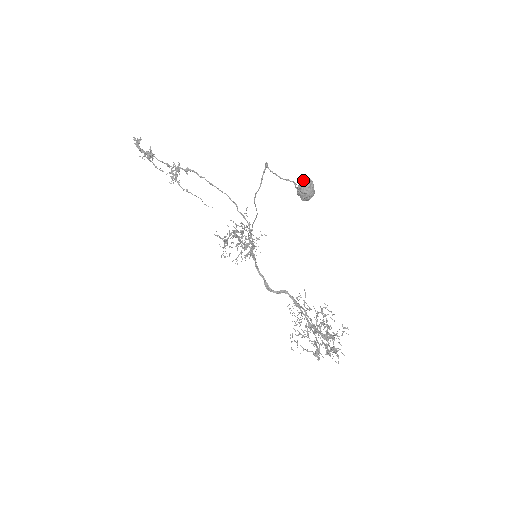
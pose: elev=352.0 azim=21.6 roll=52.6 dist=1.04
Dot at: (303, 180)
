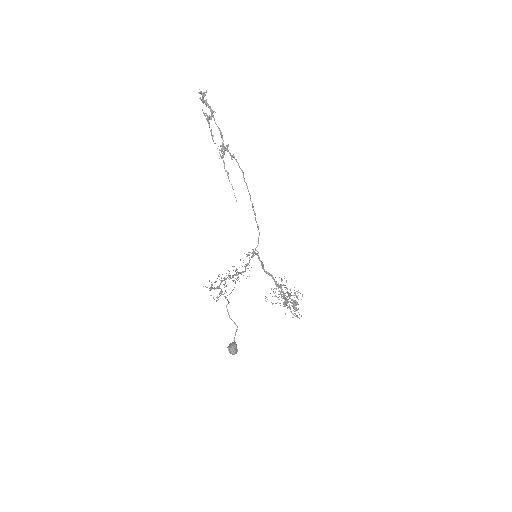
Dot at: (230, 349)
